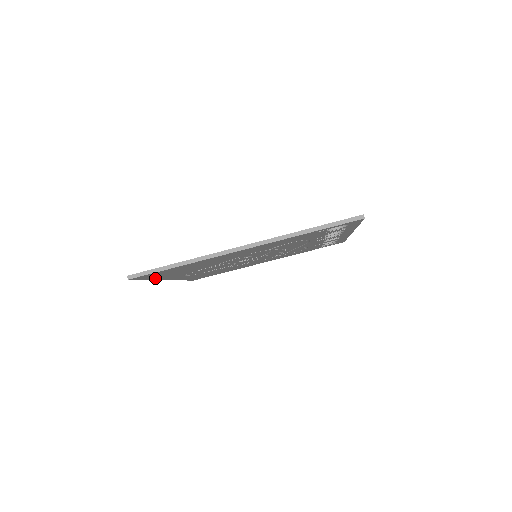
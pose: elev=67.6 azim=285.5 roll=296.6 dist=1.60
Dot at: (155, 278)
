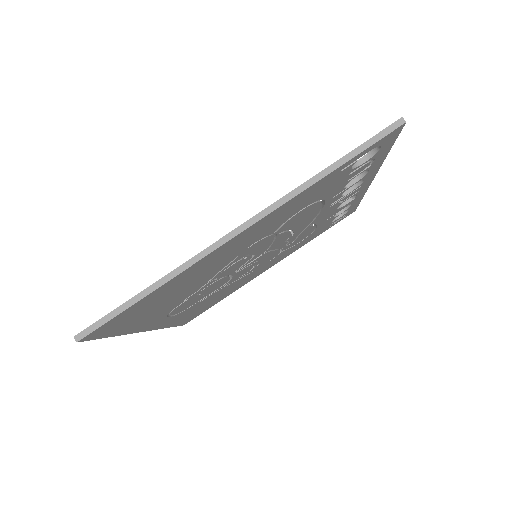
Dot at: (124, 330)
